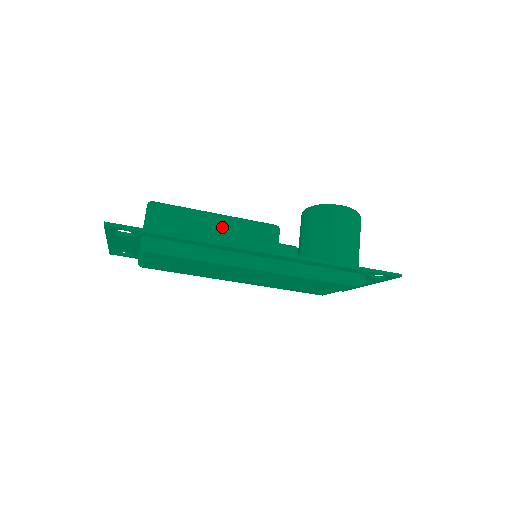
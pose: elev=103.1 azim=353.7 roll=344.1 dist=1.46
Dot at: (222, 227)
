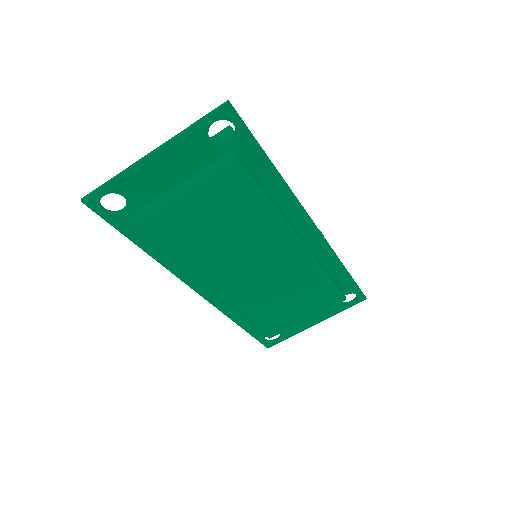
Dot at: occluded
